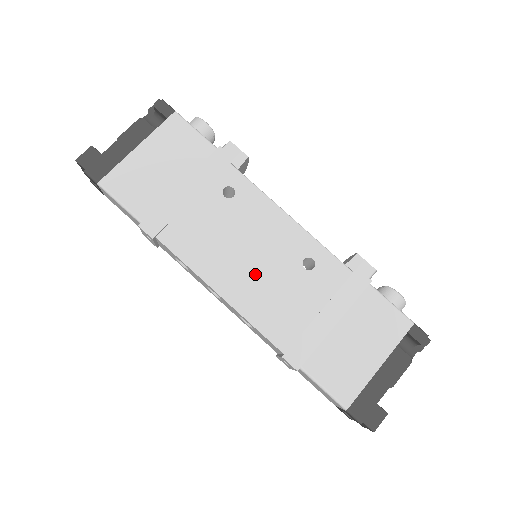
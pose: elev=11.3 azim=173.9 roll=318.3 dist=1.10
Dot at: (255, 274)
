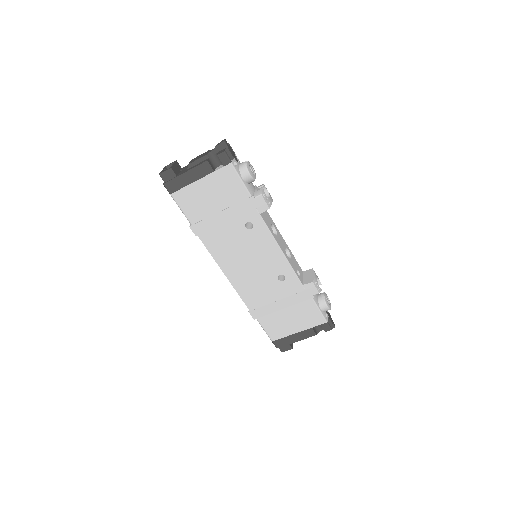
Dot at: (249, 272)
